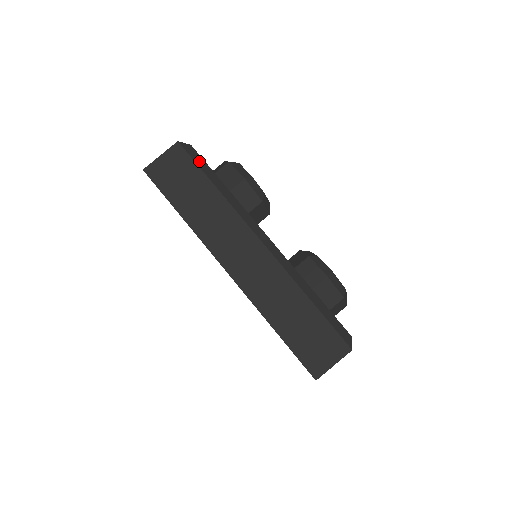
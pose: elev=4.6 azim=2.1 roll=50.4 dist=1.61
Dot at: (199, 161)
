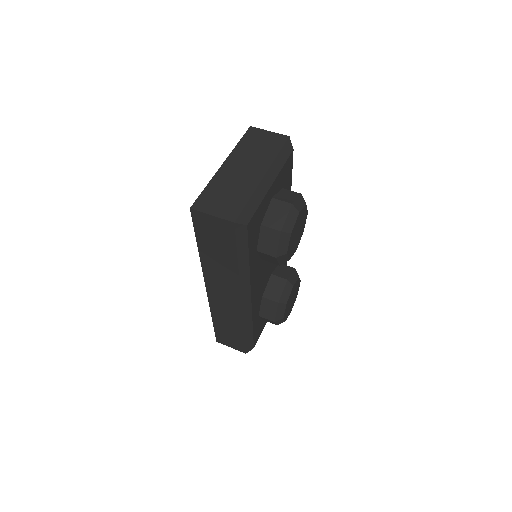
Dot at: (242, 241)
